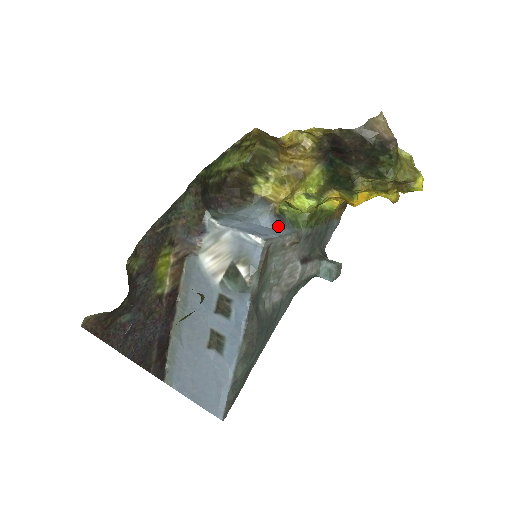
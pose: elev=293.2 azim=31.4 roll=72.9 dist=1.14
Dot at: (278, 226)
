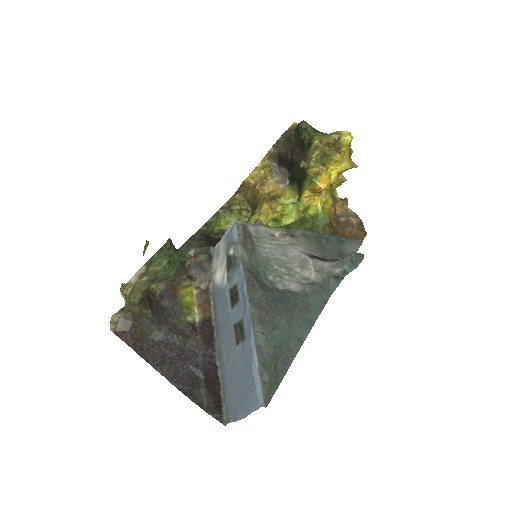
Dot at: occluded
